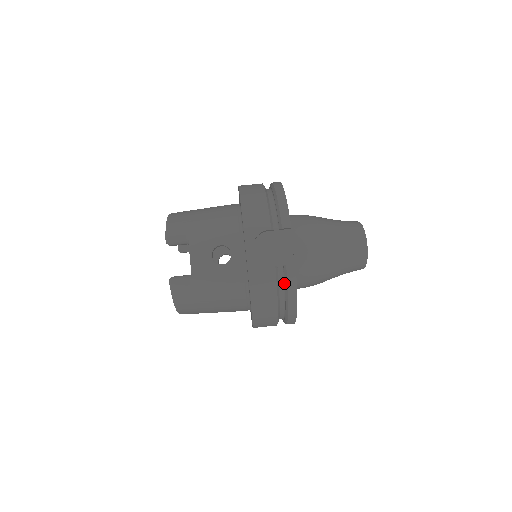
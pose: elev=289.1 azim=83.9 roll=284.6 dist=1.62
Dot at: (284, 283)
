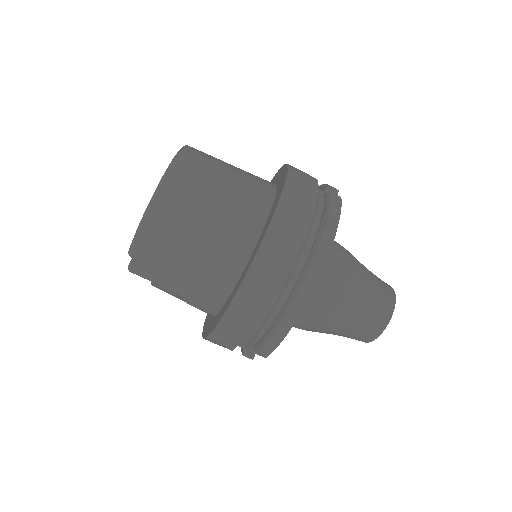
Dot at: occluded
